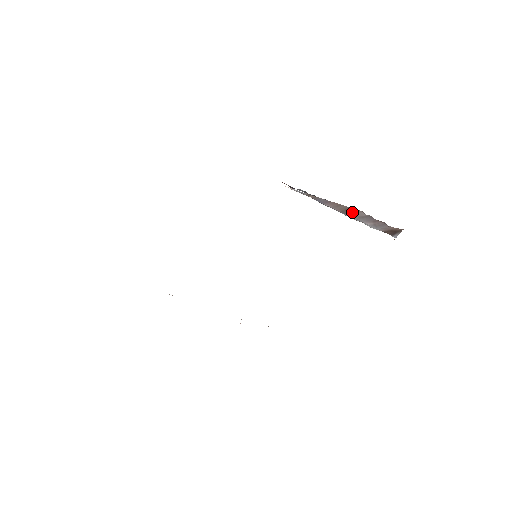
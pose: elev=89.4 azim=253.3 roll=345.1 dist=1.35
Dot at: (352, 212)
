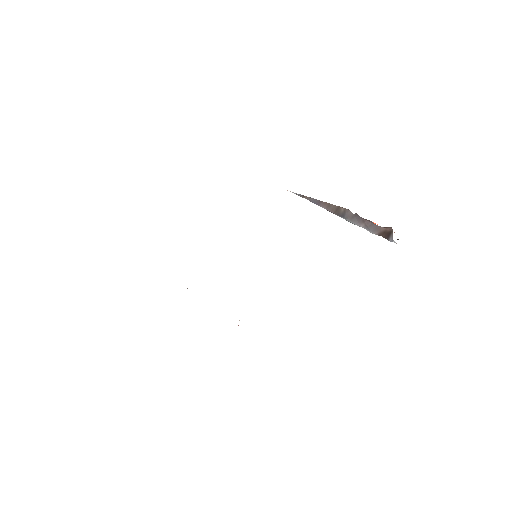
Dot at: (342, 212)
